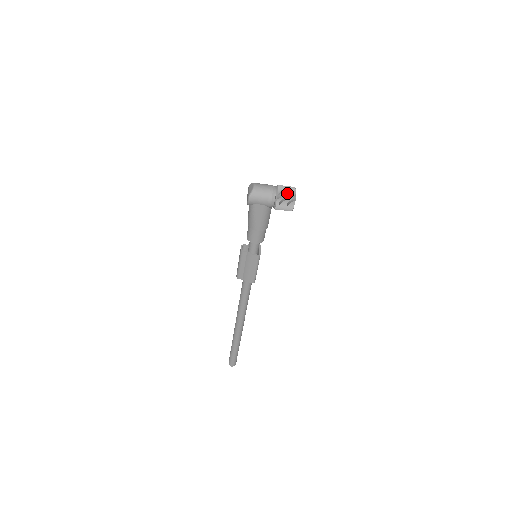
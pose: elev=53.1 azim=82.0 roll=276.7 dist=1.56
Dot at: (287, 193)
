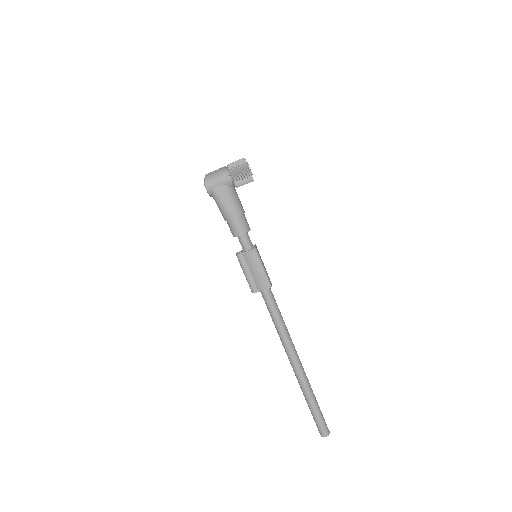
Dot at: (237, 162)
